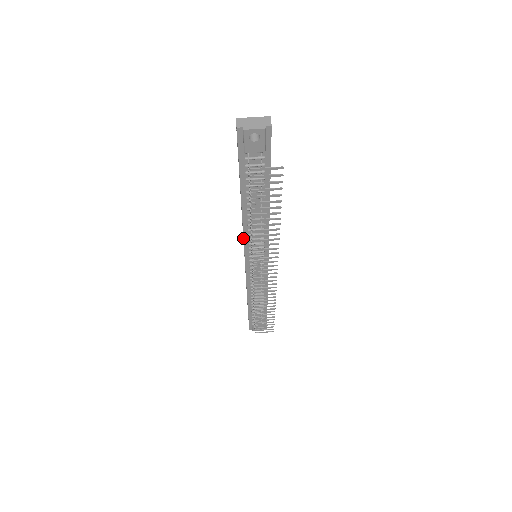
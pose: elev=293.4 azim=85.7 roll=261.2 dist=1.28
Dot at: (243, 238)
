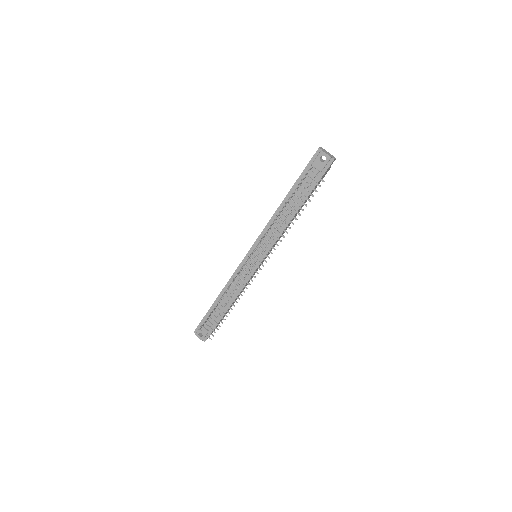
Dot at: (263, 229)
